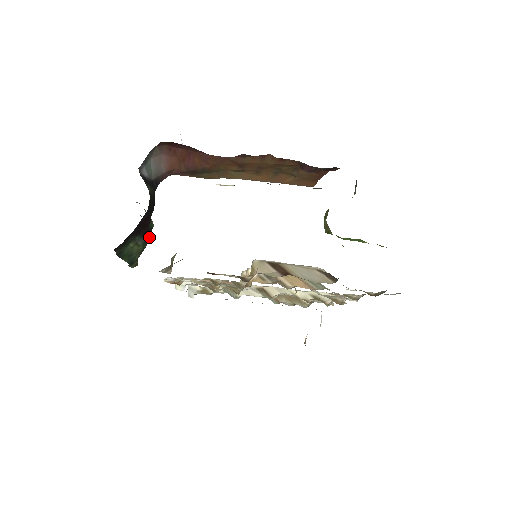
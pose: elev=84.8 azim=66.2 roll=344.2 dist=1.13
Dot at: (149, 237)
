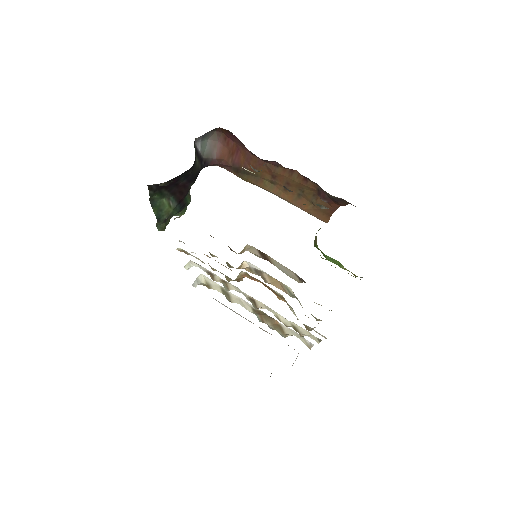
Dot at: (183, 214)
